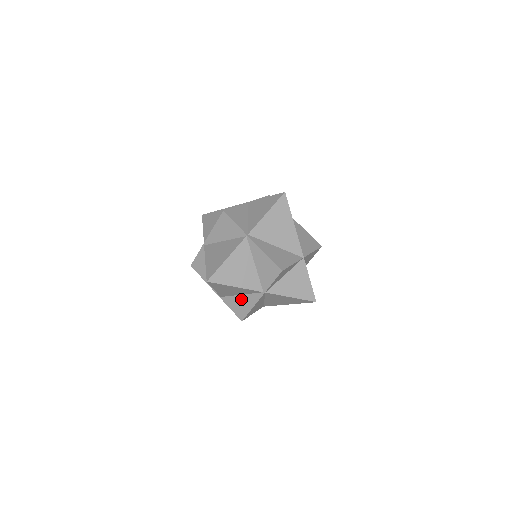
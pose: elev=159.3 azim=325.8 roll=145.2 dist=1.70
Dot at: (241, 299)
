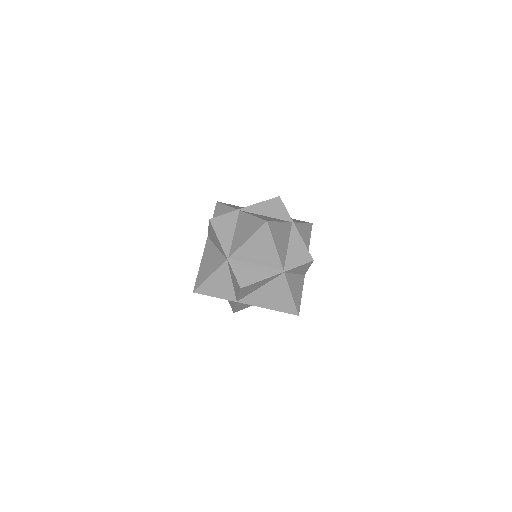
Dot at: (292, 248)
